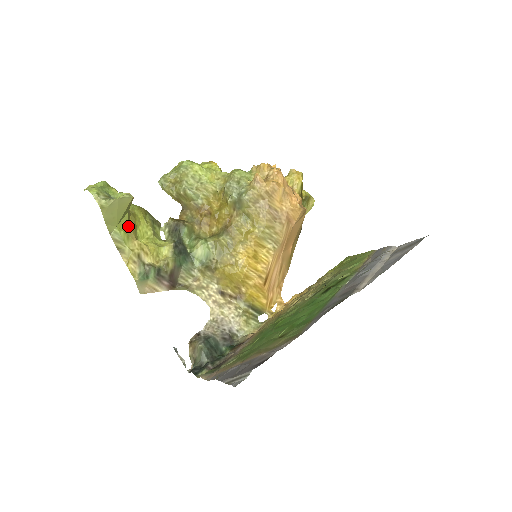
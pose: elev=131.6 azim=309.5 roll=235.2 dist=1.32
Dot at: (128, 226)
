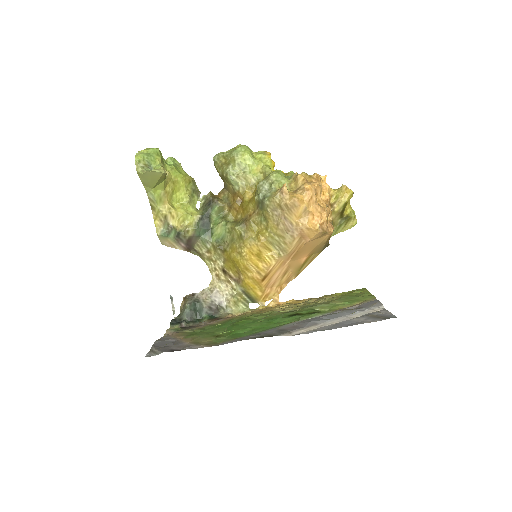
Dot at: (163, 191)
